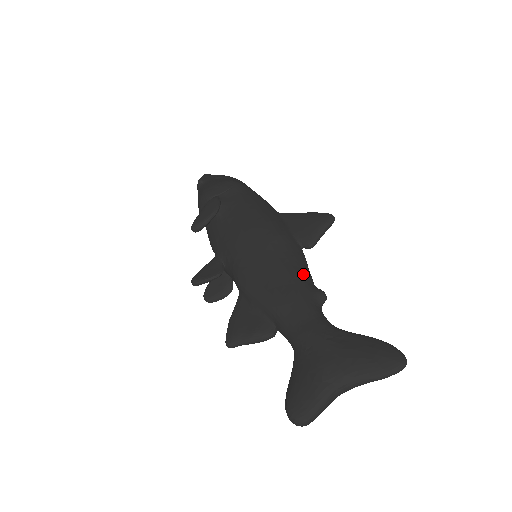
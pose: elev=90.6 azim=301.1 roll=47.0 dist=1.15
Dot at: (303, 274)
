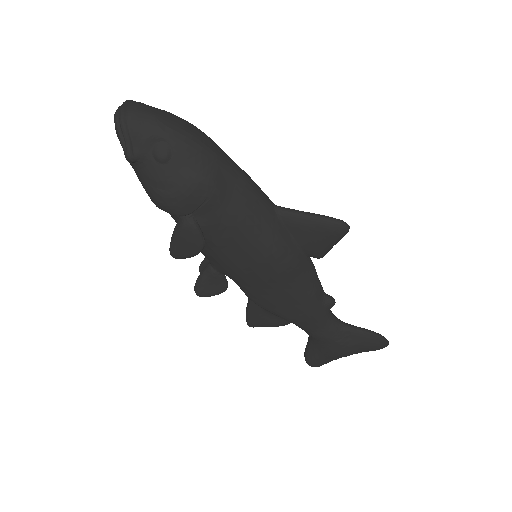
Dot at: (316, 295)
